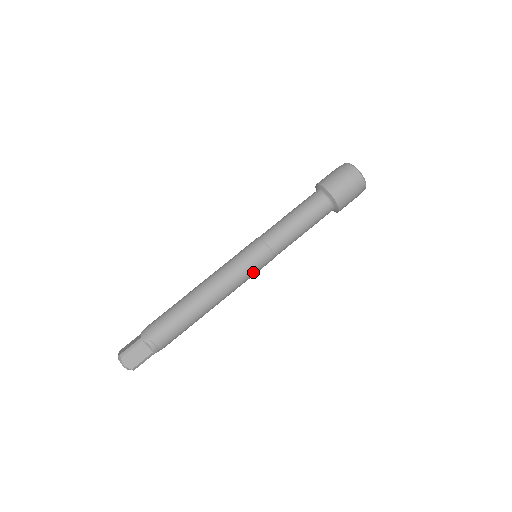
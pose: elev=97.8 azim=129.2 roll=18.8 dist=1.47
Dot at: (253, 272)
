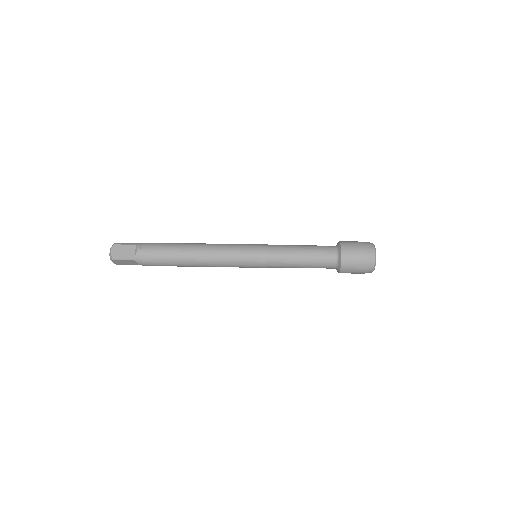
Dot at: (244, 260)
